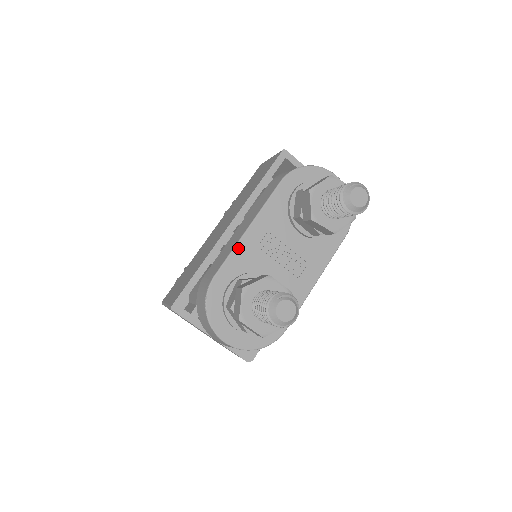
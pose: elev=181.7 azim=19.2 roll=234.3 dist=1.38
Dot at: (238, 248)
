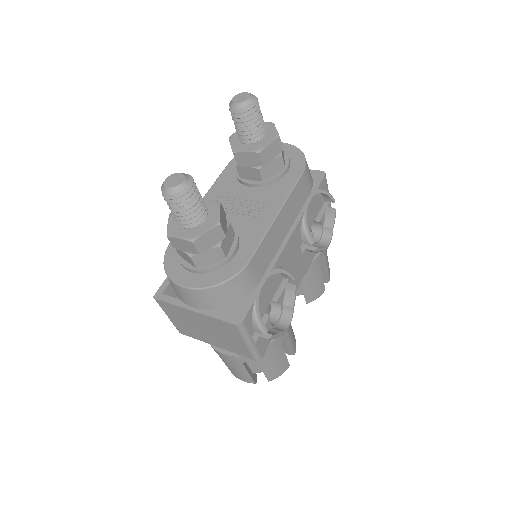
Dot at: occluded
